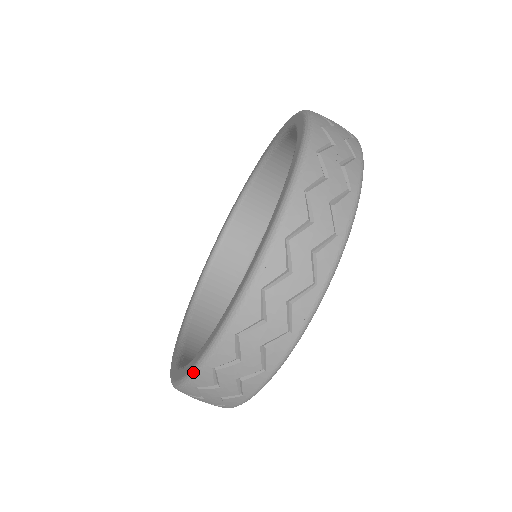
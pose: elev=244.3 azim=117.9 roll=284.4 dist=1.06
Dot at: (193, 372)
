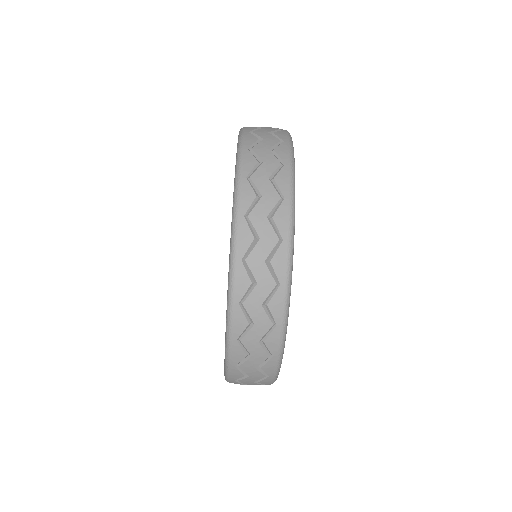
Dot at: (226, 352)
